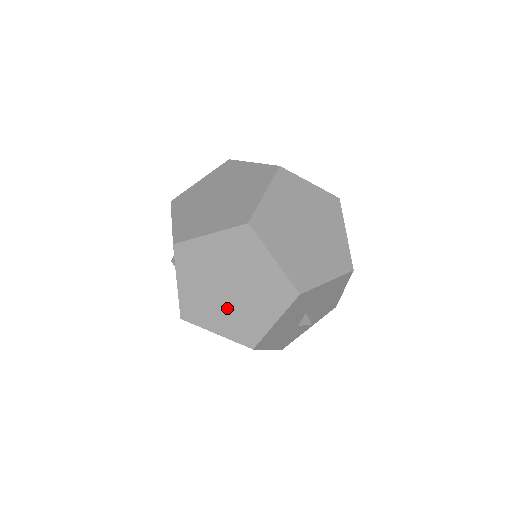
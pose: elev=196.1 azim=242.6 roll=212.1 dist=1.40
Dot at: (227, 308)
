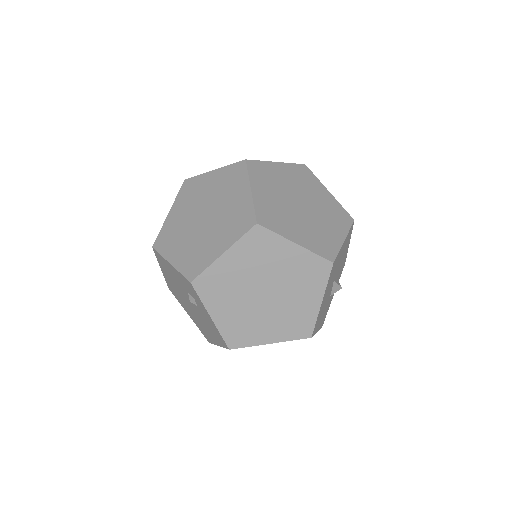
Dot at: (271, 314)
